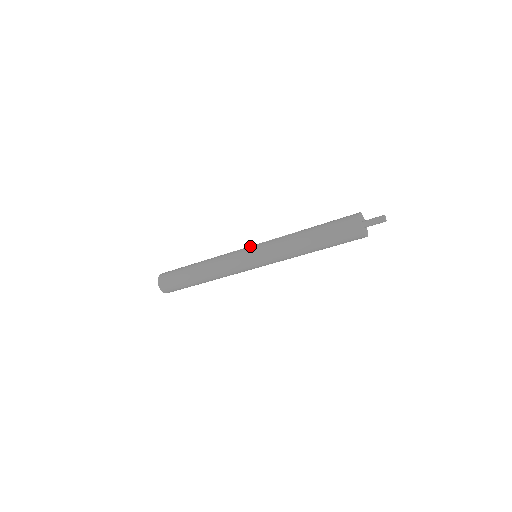
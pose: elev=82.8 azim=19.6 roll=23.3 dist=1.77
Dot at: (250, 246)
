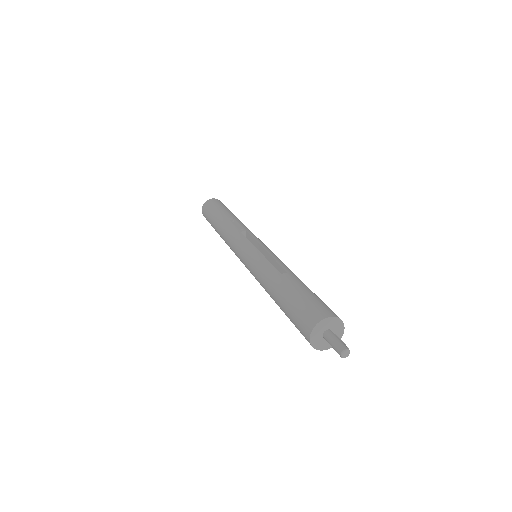
Dot at: (256, 241)
